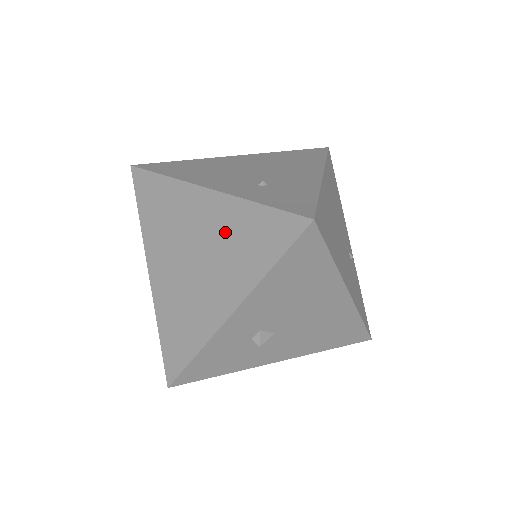
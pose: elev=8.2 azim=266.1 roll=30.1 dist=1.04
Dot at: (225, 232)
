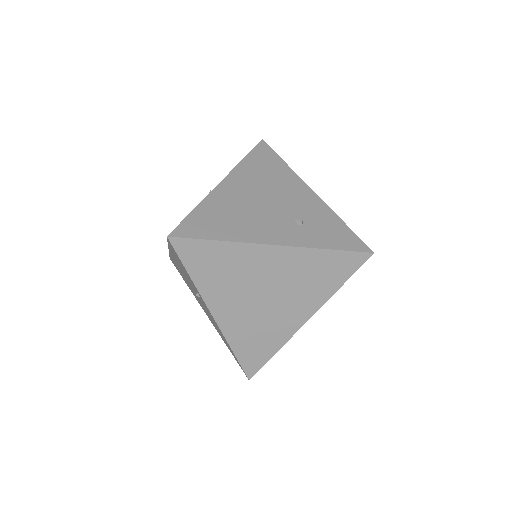
Dot at: (298, 272)
